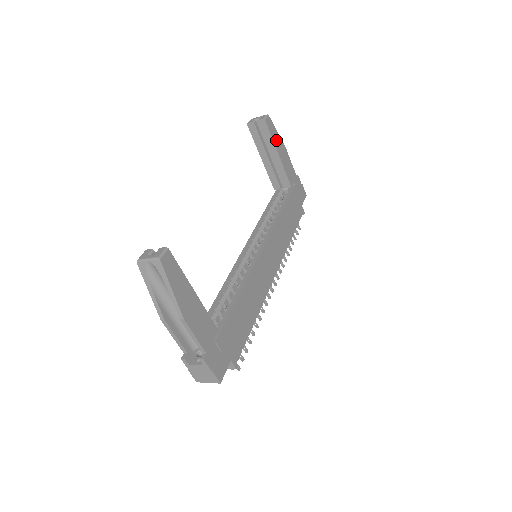
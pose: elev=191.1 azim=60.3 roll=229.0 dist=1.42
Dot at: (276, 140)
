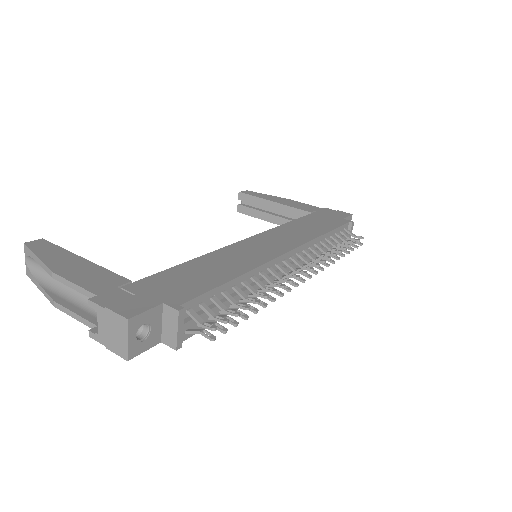
Dot at: (266, 197)
